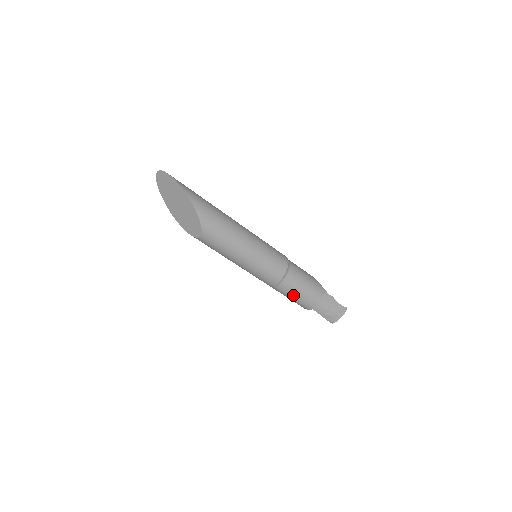
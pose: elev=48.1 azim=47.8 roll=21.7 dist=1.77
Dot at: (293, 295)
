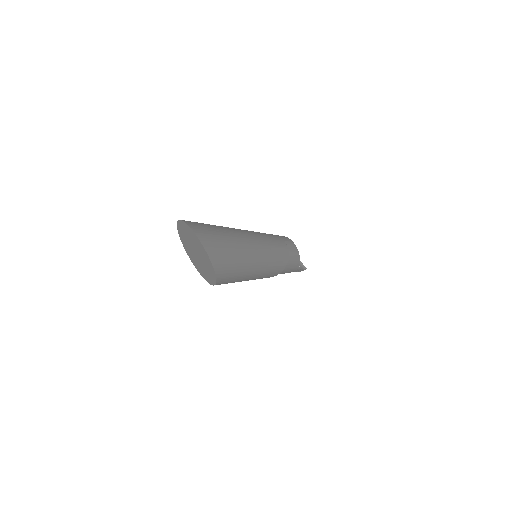
Dot at: occluded
